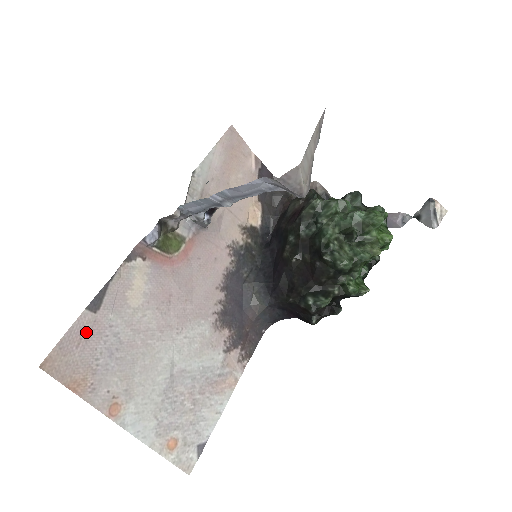
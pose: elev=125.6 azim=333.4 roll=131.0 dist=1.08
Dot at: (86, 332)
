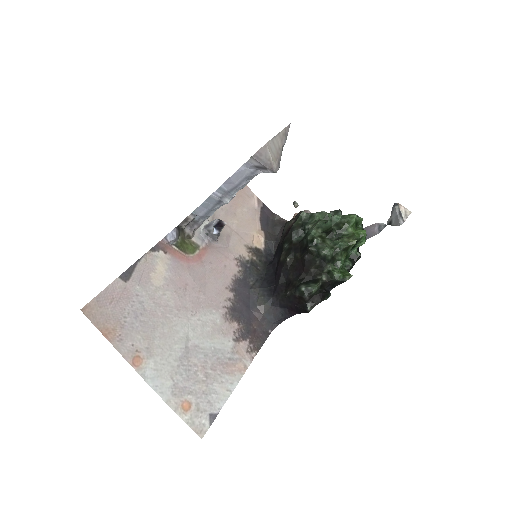
Dot at: (118, 294)
